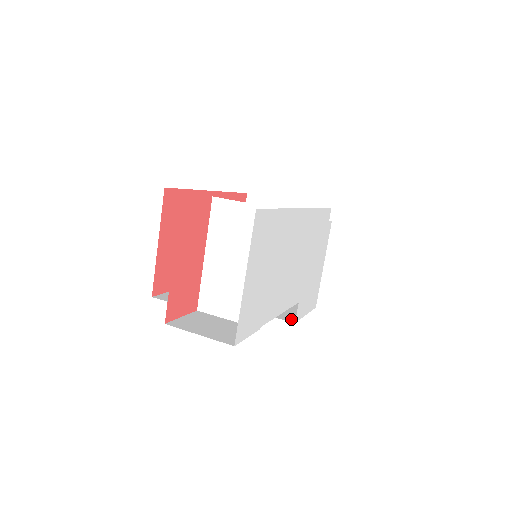
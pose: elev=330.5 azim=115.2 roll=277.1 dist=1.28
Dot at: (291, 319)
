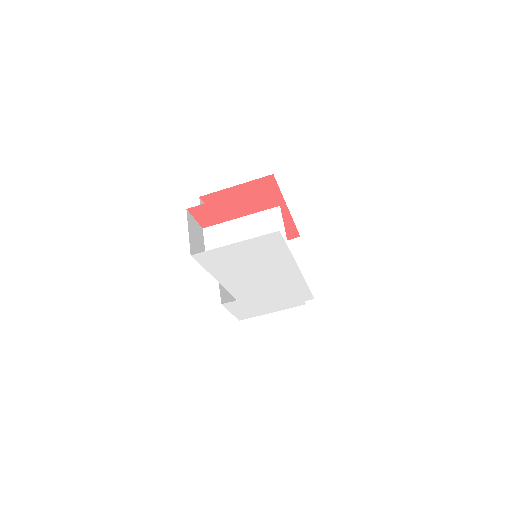
Dot at: (223, 301)
